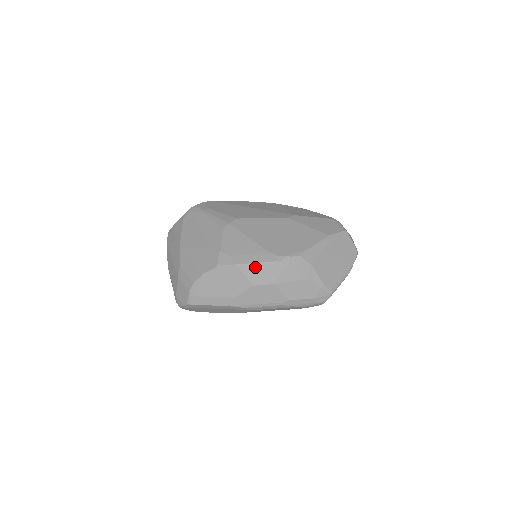
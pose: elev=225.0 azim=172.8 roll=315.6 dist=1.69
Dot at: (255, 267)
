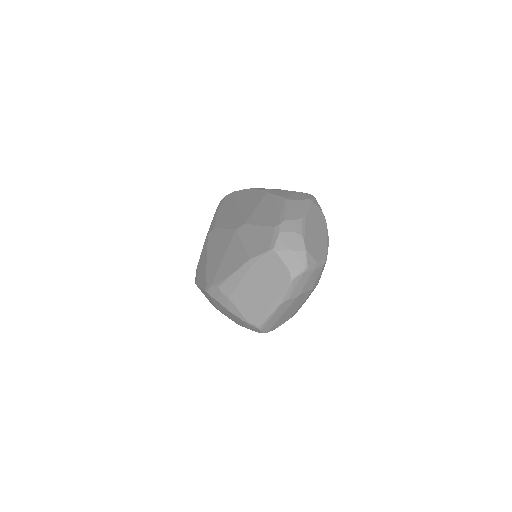
Dot at: (202, 291)
